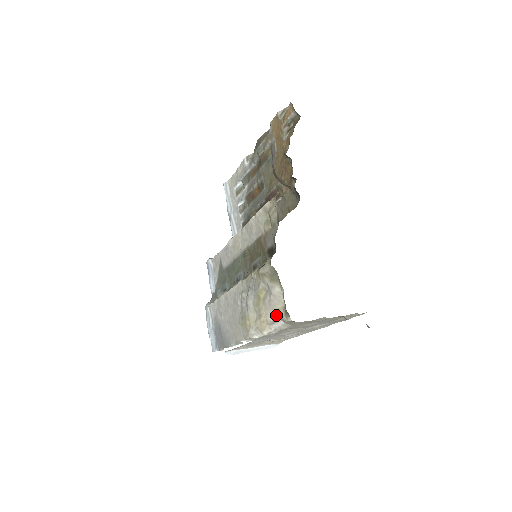
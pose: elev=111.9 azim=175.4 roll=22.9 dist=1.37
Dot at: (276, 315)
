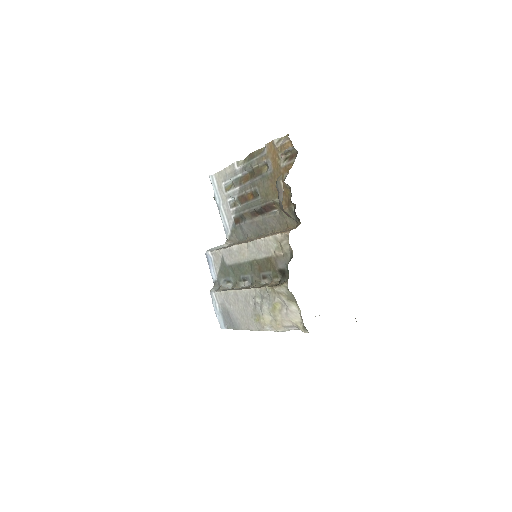
Dot at: (293, 324)
